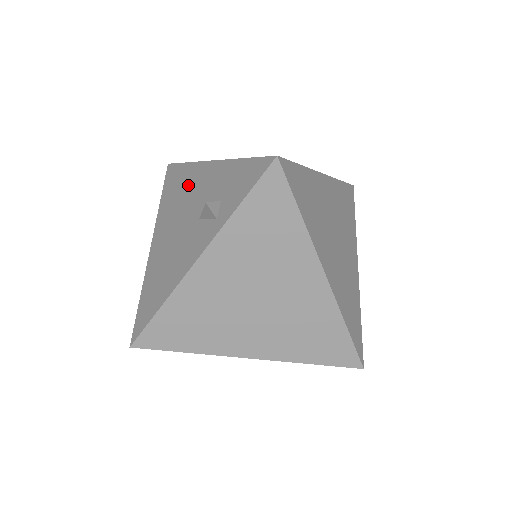
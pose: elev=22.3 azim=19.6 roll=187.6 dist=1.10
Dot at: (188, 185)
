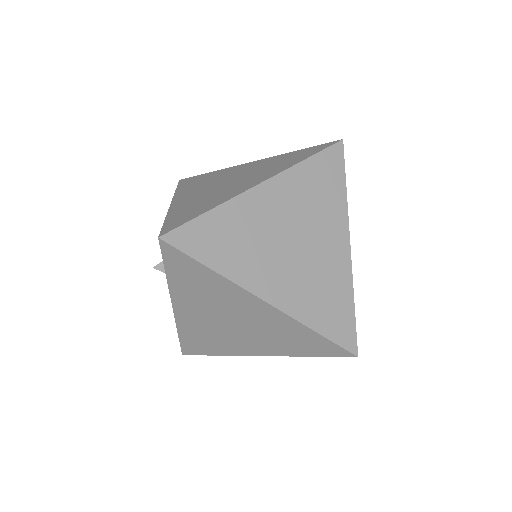
Dot at: occluded
